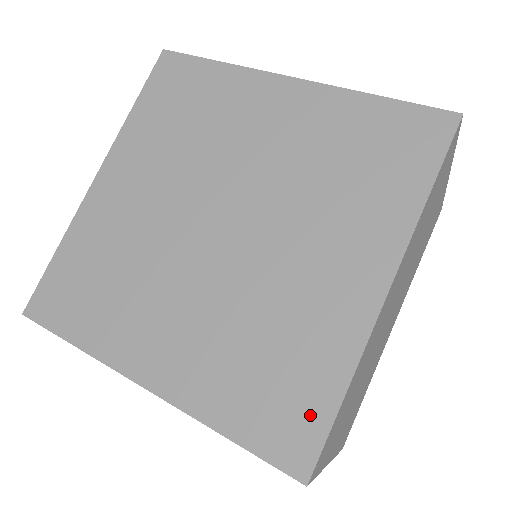
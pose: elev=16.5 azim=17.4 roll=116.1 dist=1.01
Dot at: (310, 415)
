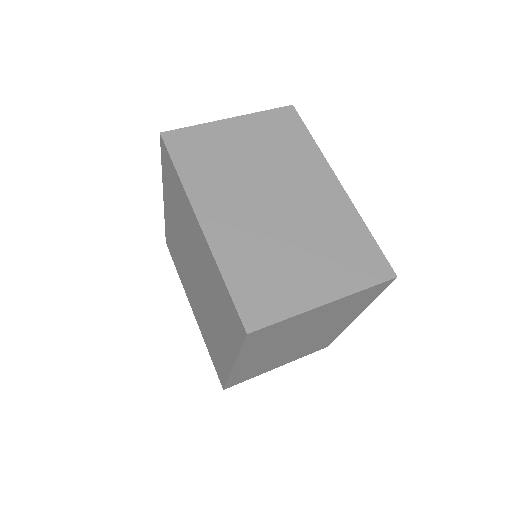
Dot at: (222, 374)
